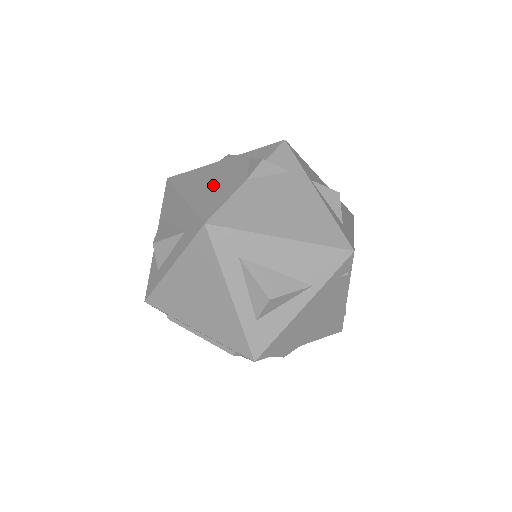
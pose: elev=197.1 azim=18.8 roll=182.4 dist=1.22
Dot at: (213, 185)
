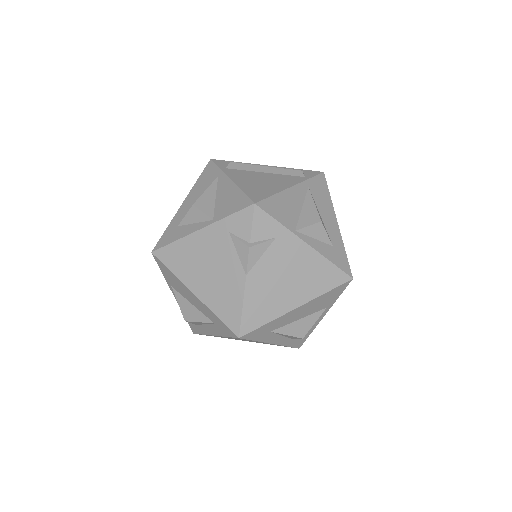
Dot at: (214, 278)
